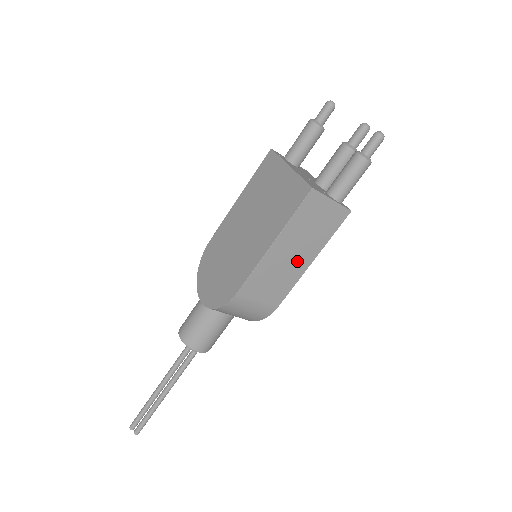
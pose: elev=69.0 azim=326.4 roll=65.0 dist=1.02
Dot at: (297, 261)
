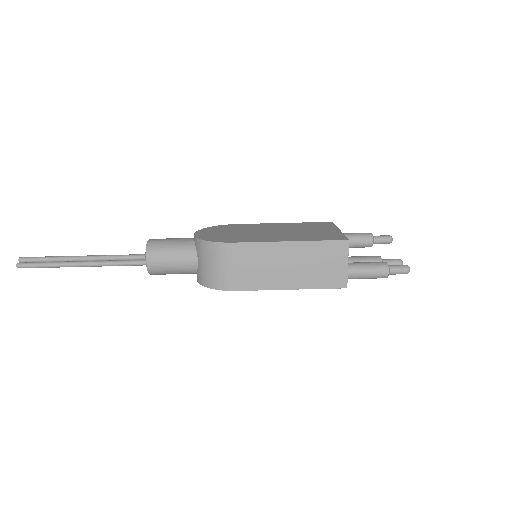
Dot at: (285, 275)
